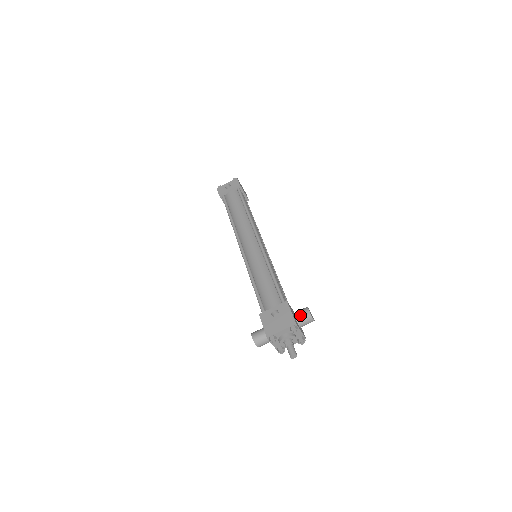
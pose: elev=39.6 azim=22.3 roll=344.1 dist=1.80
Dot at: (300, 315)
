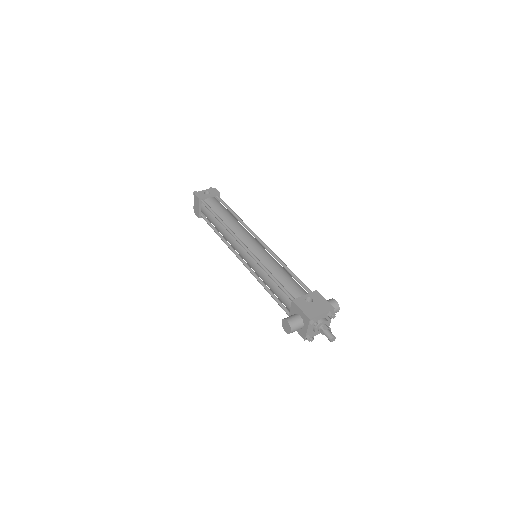
Dot at: occluded
